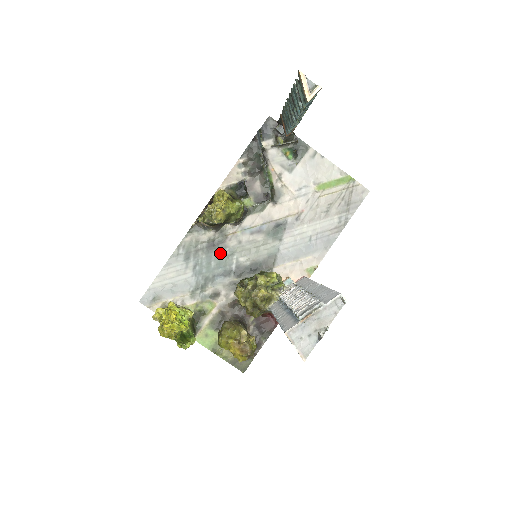
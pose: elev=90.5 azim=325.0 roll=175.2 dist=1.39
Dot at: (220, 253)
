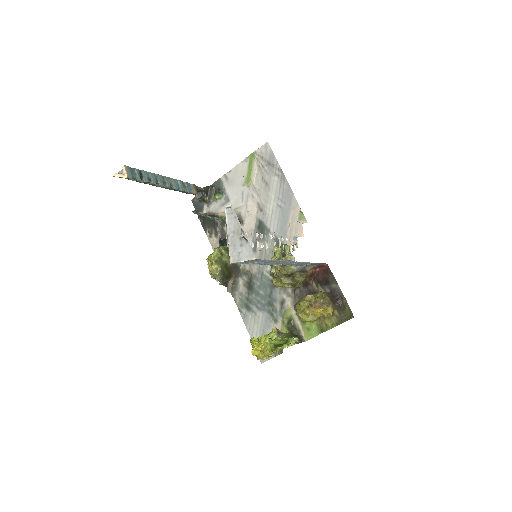
Dot at: (257, 282)
